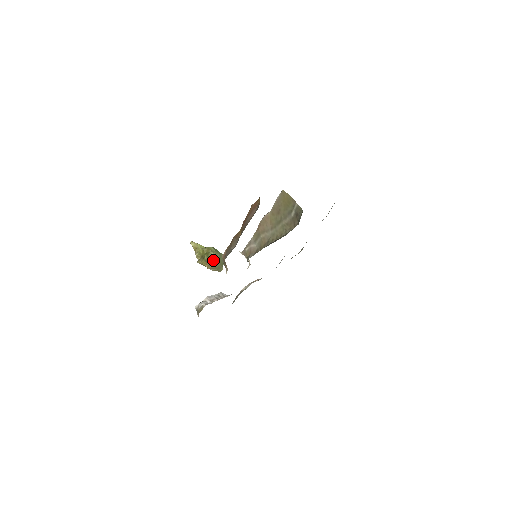
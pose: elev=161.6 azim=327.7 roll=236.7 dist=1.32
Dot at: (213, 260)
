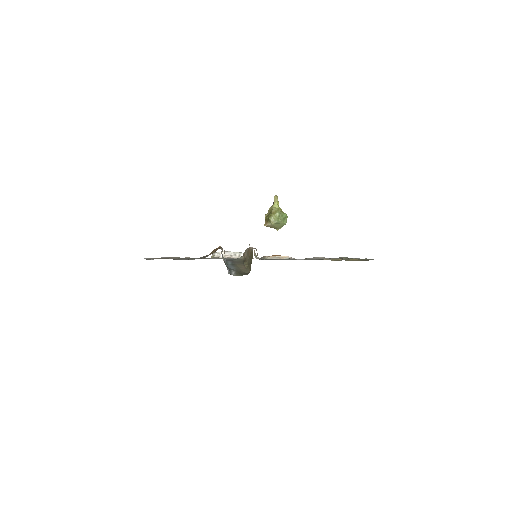
Dot at: (270, 223)
